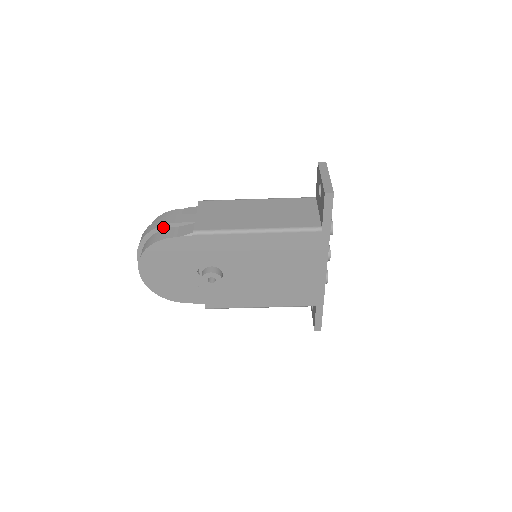
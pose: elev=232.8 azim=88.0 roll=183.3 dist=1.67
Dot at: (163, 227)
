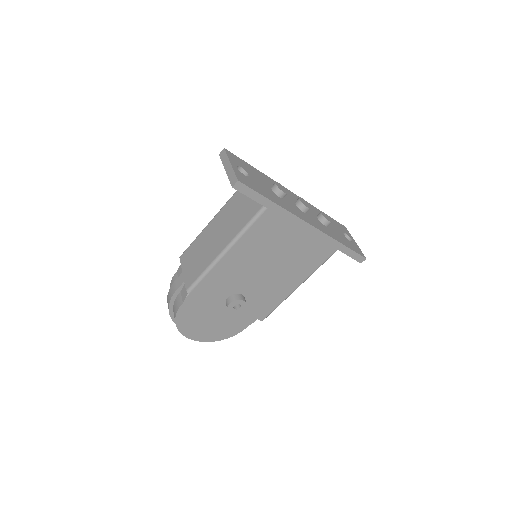
Dot at: (172, 301)
